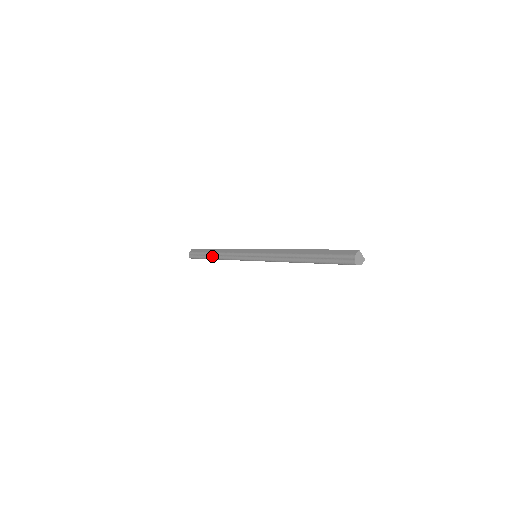
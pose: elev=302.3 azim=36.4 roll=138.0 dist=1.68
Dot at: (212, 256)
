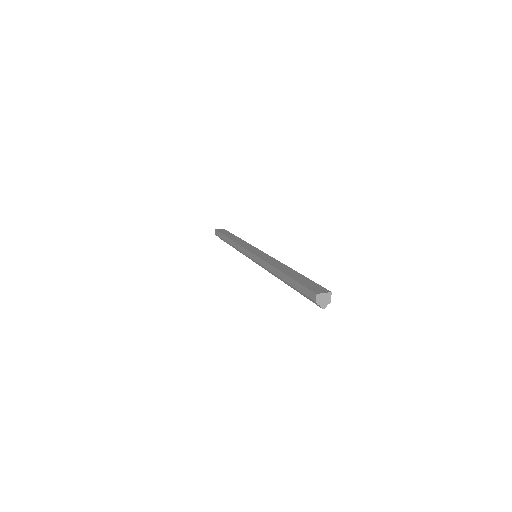
Dot at: occluded
